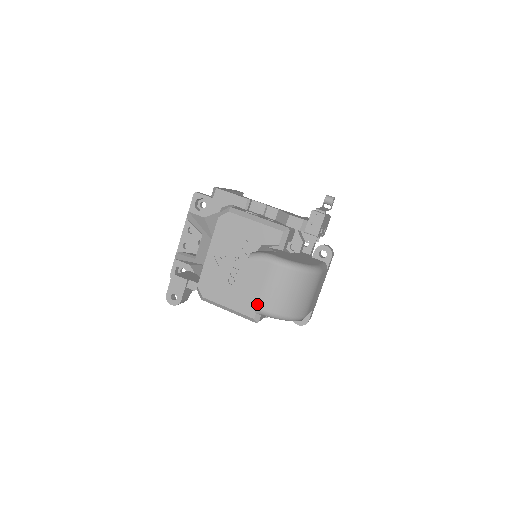
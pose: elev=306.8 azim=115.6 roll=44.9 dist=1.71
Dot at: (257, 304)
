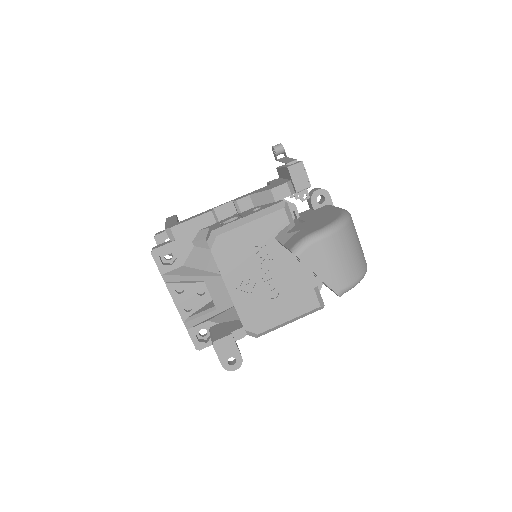
Dot at: (336, 288)
